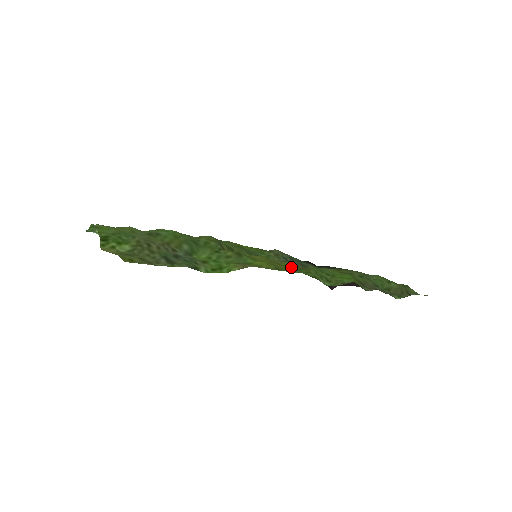
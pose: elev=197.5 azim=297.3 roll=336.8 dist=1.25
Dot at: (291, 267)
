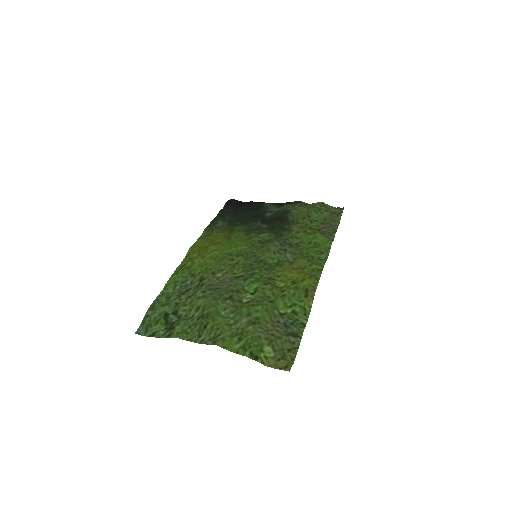
Dot at: (309, 264)
